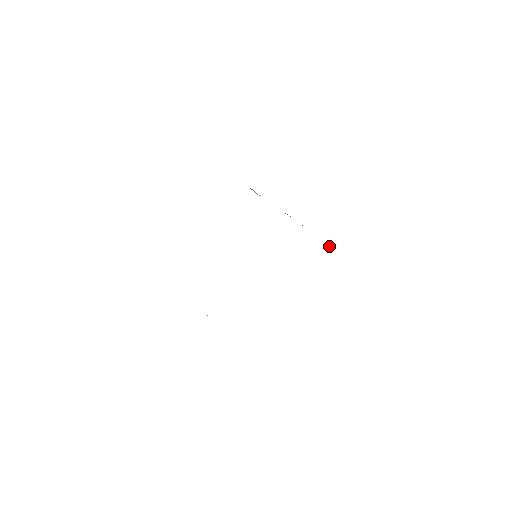
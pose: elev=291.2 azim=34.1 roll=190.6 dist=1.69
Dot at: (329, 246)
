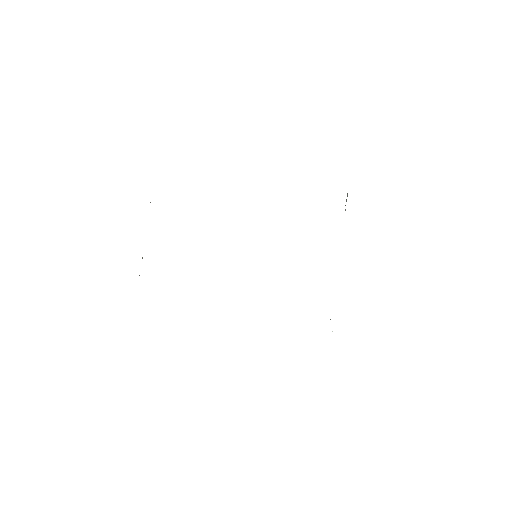
Dot at: occluded
